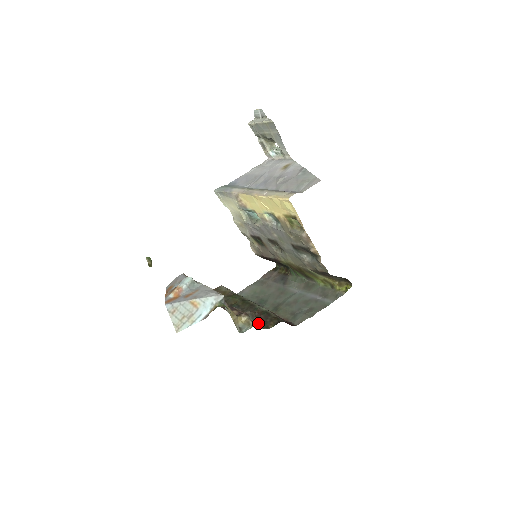
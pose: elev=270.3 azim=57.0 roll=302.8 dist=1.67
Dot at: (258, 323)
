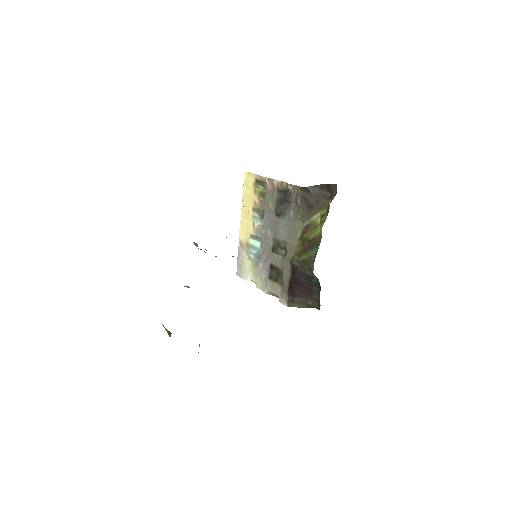
Dot at: occluded
